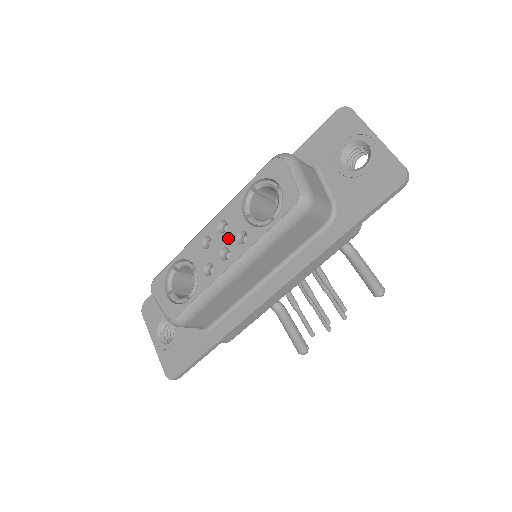
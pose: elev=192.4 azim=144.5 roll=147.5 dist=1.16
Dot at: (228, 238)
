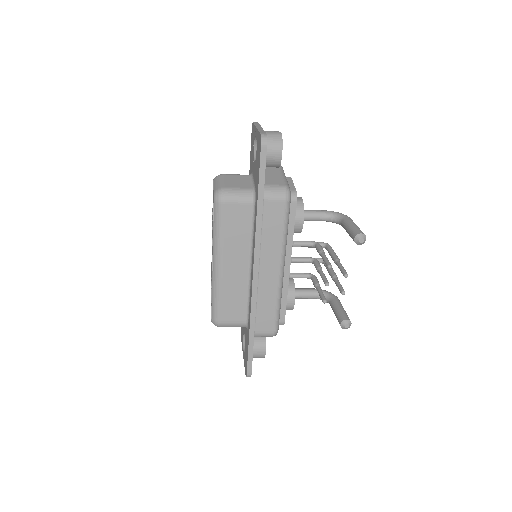
Dot at: occluded
